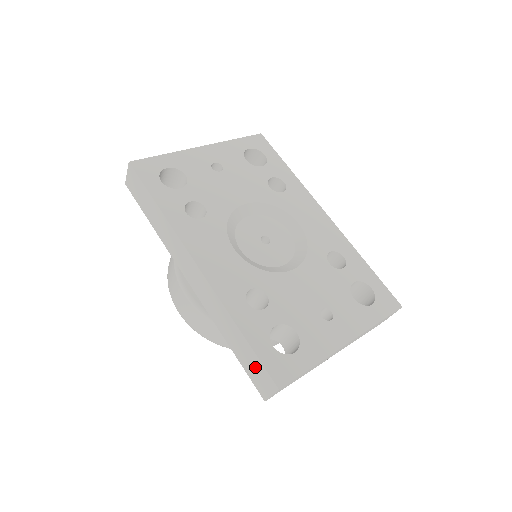
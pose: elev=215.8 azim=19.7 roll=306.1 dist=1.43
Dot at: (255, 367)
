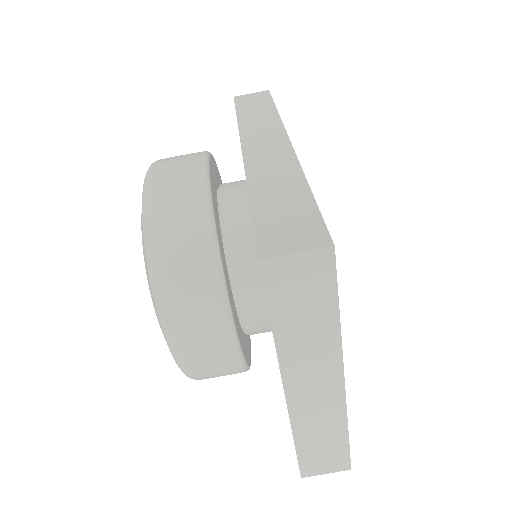
Dot at: (295, 219)
